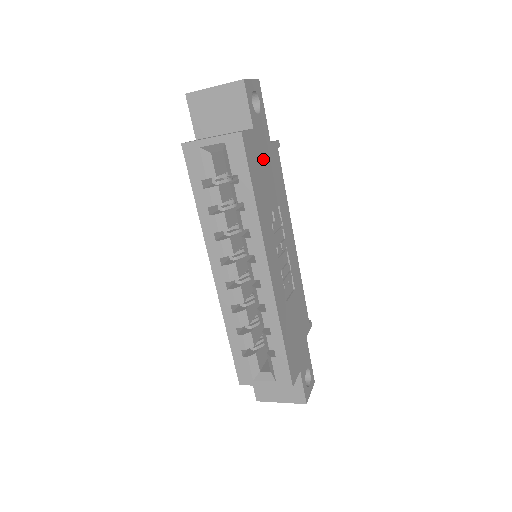
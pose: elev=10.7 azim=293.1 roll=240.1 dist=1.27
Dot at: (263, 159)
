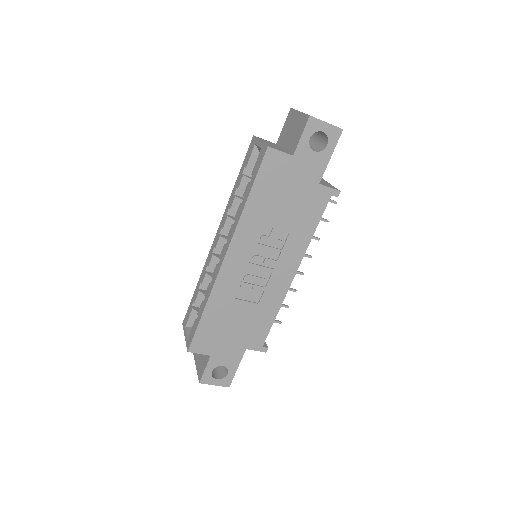
Dot at: (291, 185)
